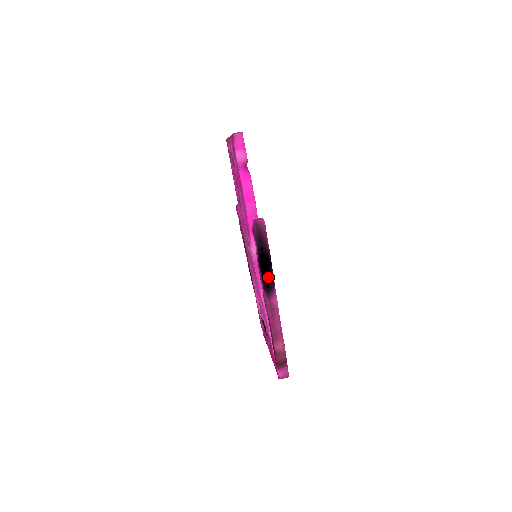
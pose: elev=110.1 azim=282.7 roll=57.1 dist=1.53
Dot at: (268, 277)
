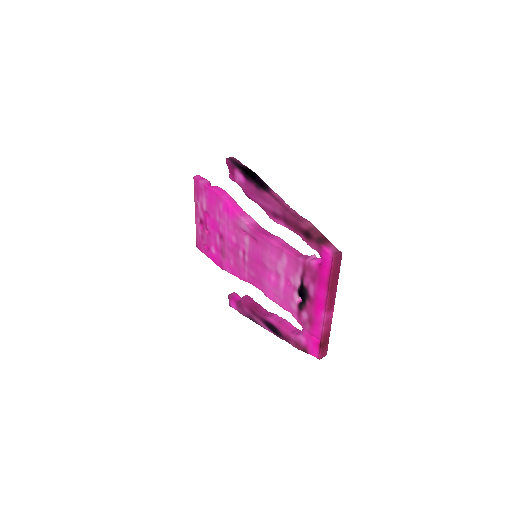
Dot at: (259, 181)
